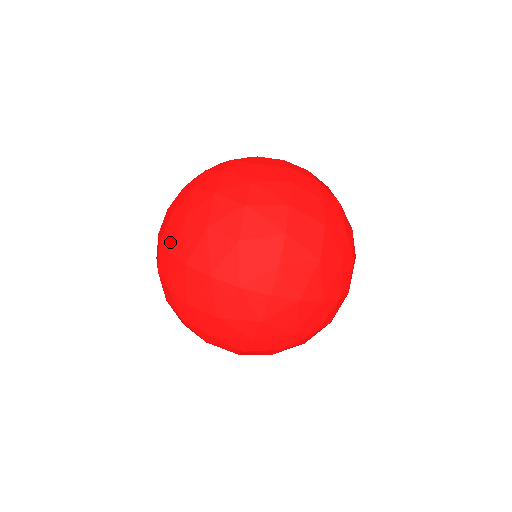
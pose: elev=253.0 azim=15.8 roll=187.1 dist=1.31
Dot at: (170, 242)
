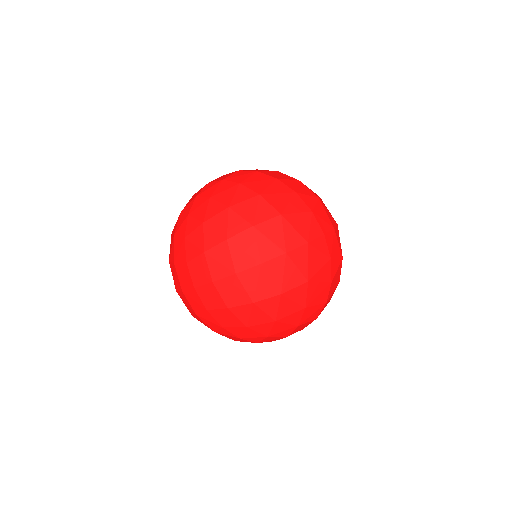
Dot at: (229, 267)
